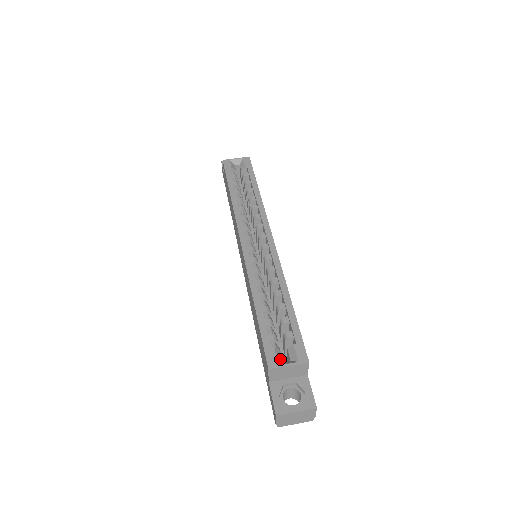
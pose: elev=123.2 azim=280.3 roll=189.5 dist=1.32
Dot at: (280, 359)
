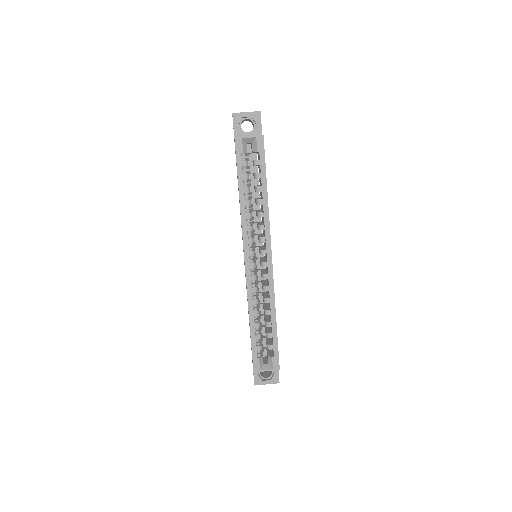
Dot at: (262, 364)
